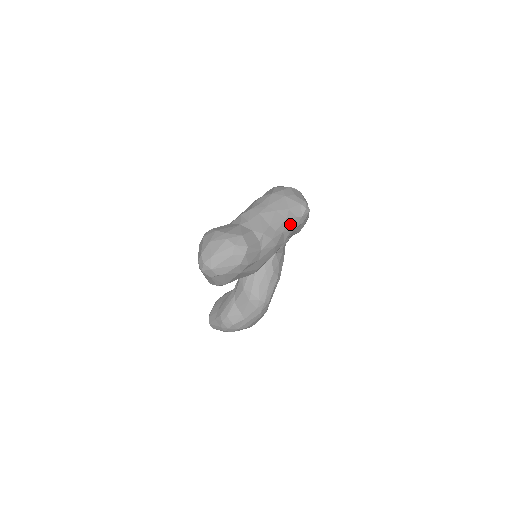
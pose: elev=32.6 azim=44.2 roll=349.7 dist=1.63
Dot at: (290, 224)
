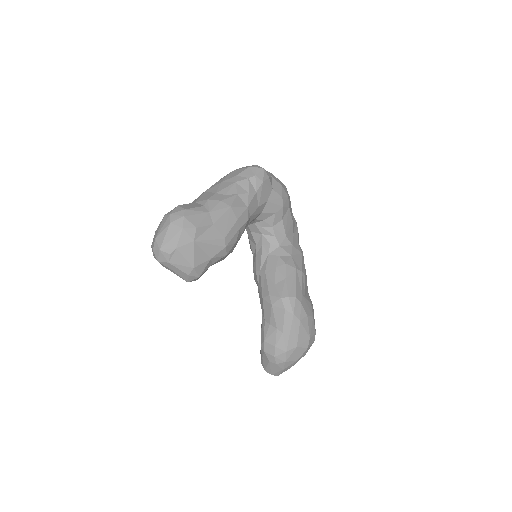
Dot at: (244, 187)
